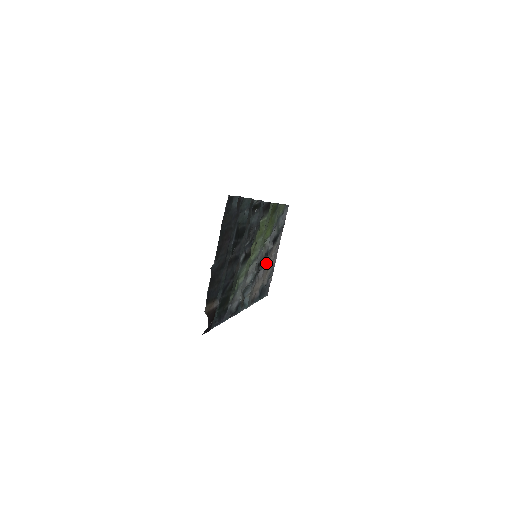
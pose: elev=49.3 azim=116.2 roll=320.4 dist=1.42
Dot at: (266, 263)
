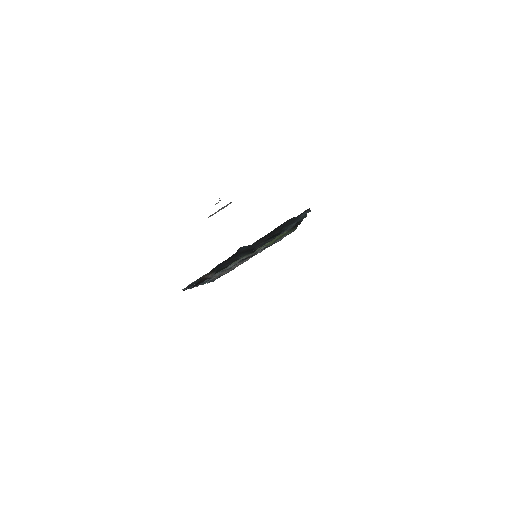
Dot at: occluded
